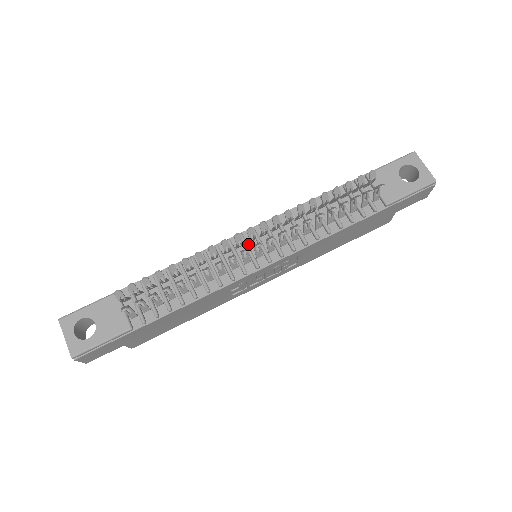
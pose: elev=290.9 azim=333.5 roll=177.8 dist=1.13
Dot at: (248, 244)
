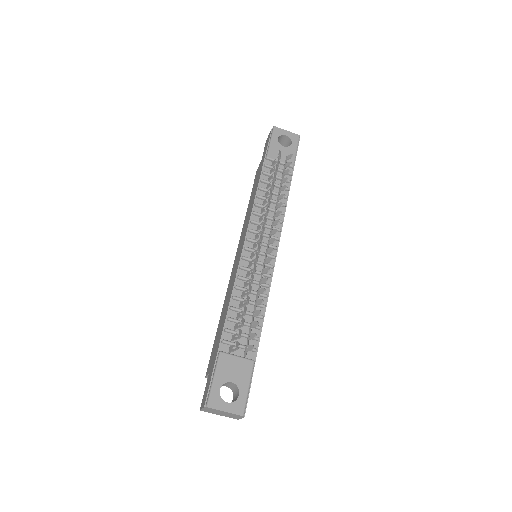
Dot at: (254, 250)
